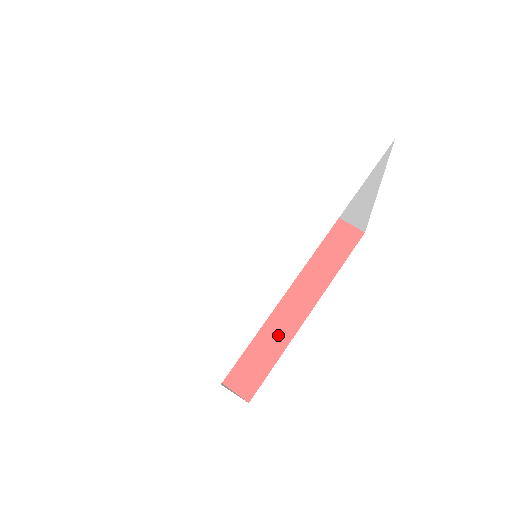
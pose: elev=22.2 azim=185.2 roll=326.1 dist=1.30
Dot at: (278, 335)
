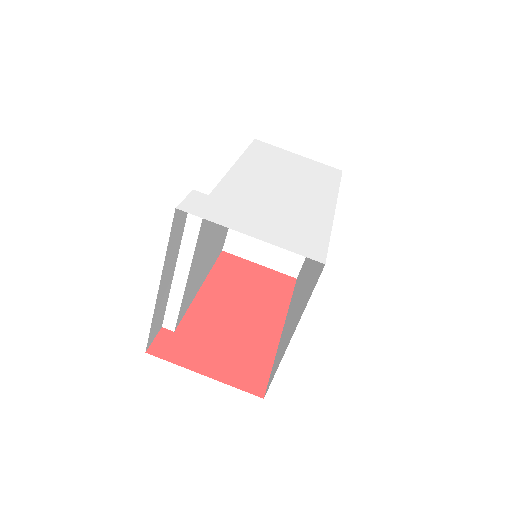
Dot at: (265, 345)
